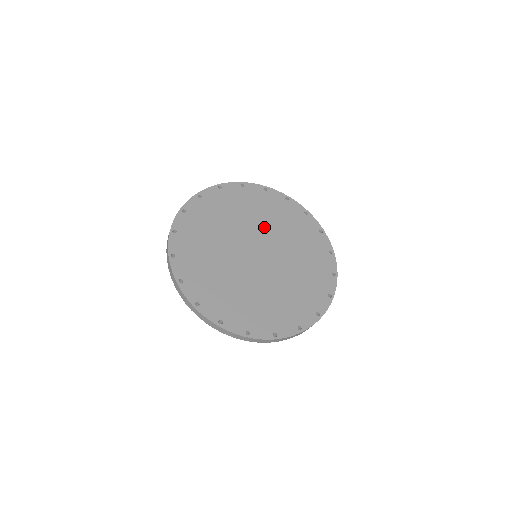
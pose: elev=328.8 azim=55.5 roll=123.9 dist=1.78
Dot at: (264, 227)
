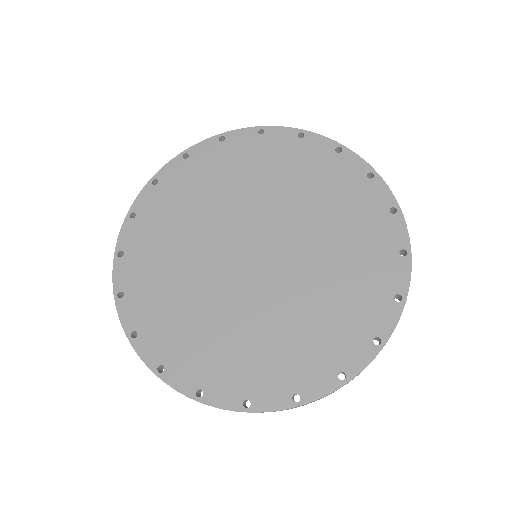
Dot at: (306, 226)
